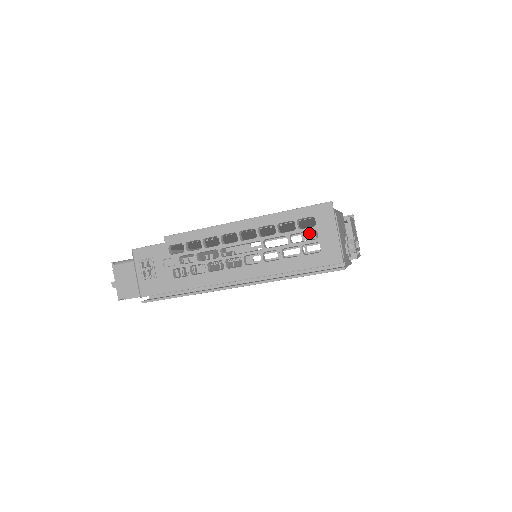
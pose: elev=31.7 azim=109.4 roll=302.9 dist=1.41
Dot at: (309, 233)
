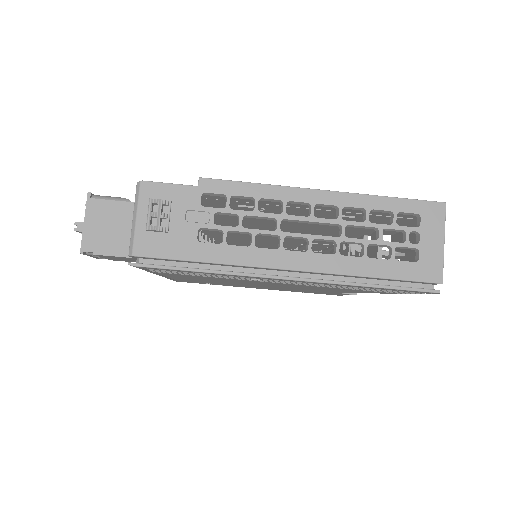
Dot at: (409, 233)
